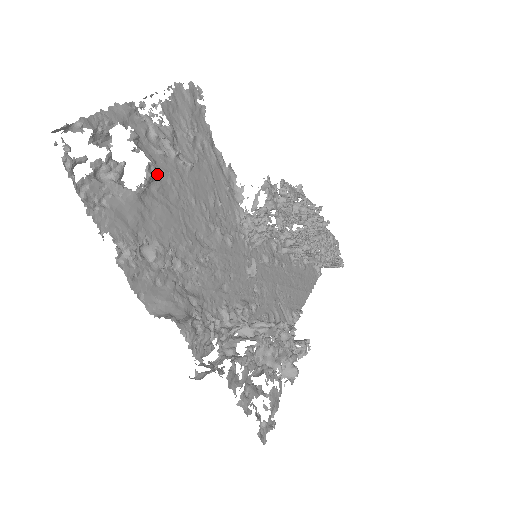
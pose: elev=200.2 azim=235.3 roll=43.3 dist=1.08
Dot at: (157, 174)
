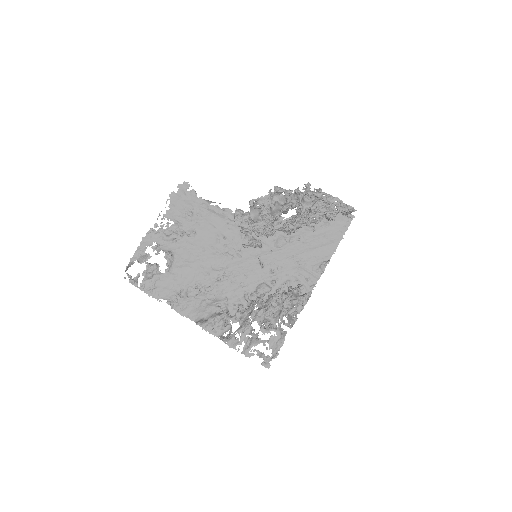
Dot at: (176, 254)
